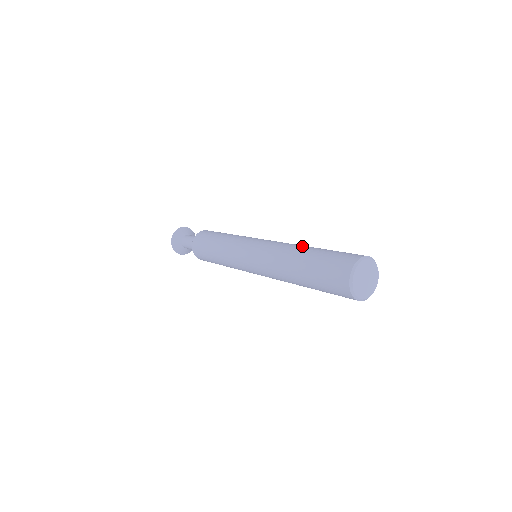
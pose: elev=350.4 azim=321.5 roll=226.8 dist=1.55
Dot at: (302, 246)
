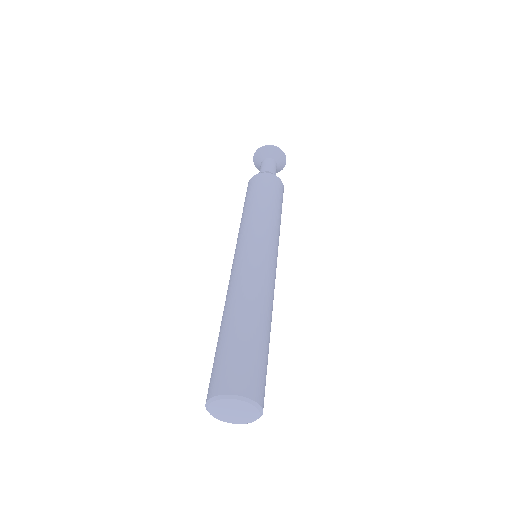
Dot at: (241, 305)
